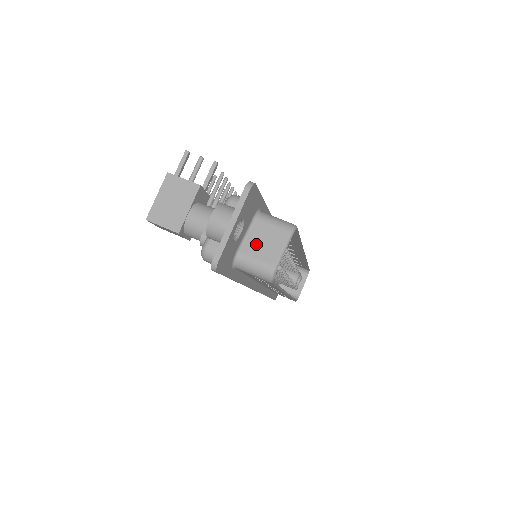
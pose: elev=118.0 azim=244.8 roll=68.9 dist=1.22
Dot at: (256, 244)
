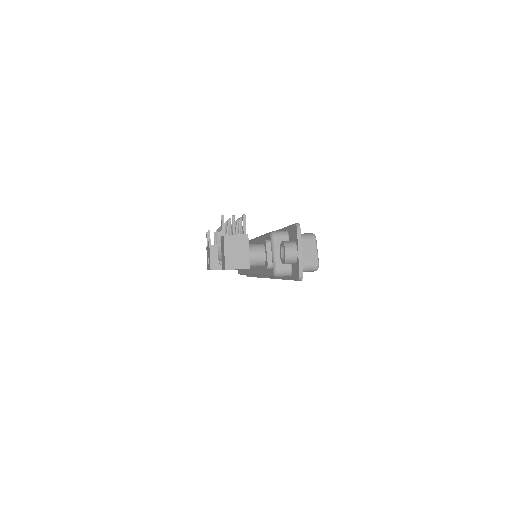
Dot at: occluded
